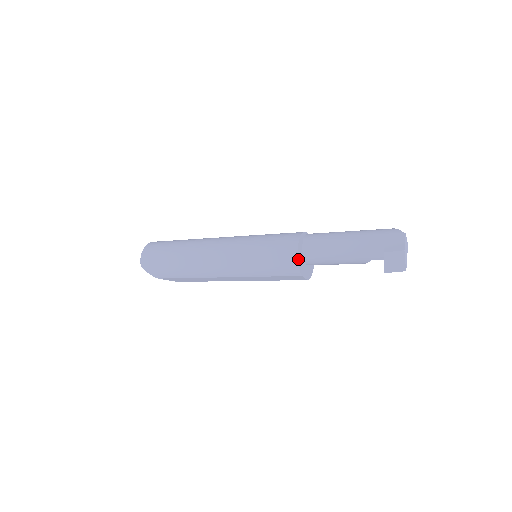
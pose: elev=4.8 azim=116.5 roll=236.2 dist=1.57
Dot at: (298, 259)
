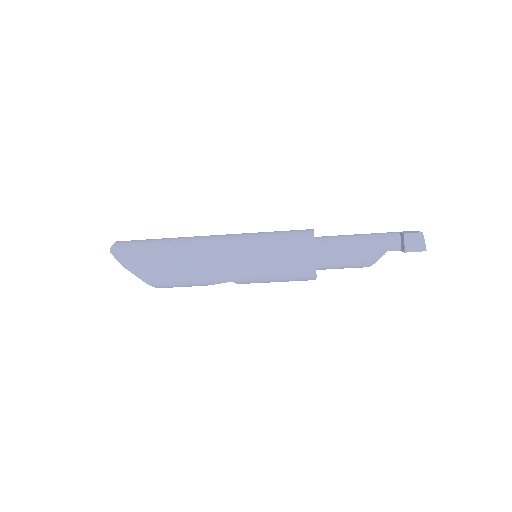
Dot at: (314, 239)
